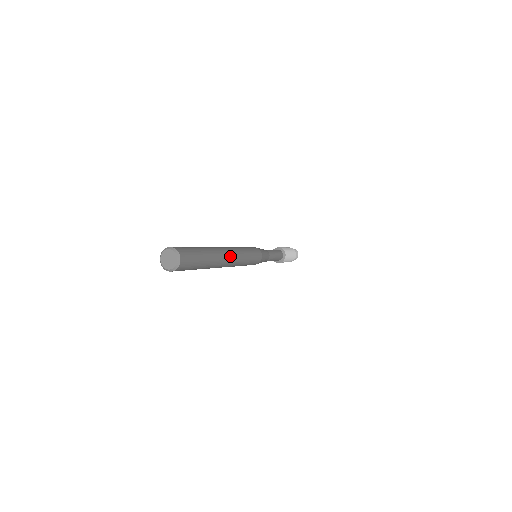
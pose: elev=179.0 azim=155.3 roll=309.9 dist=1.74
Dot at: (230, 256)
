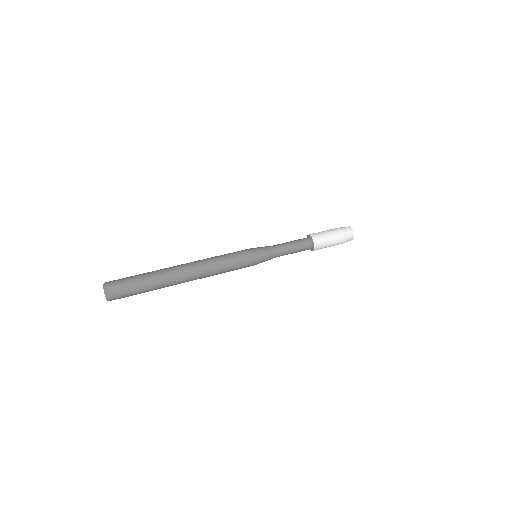
Dot at: (188, 276)
